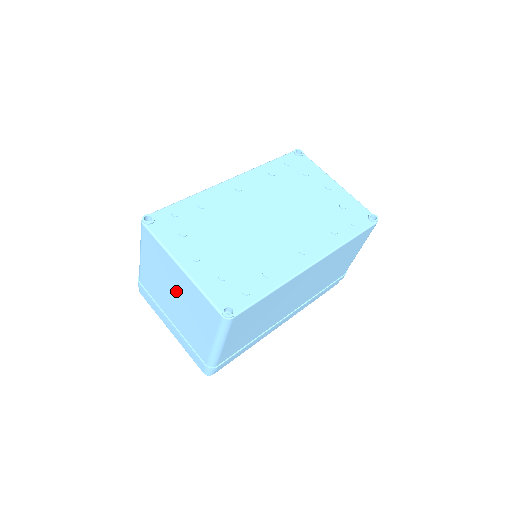
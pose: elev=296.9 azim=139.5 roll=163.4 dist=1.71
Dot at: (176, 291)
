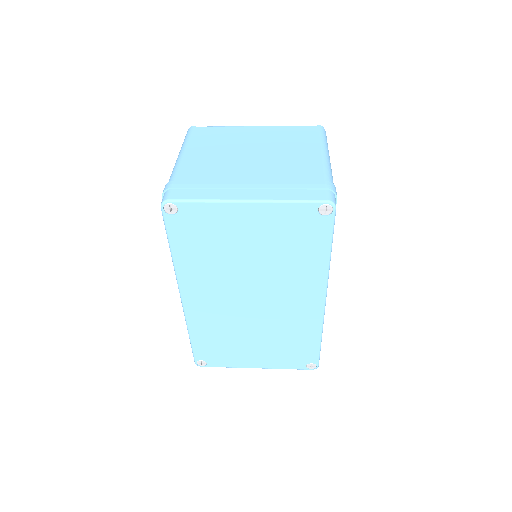
Dot at: (253, 146)
